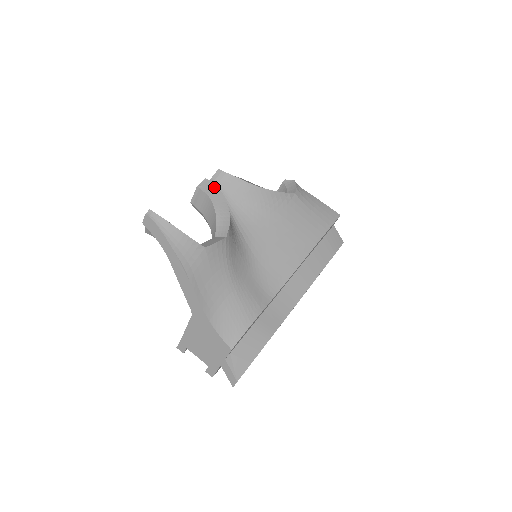
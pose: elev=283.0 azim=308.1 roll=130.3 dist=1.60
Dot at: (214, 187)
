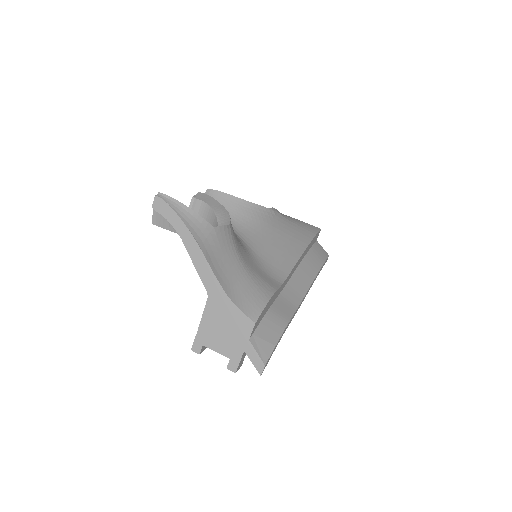
Dot at: (208, 197)
